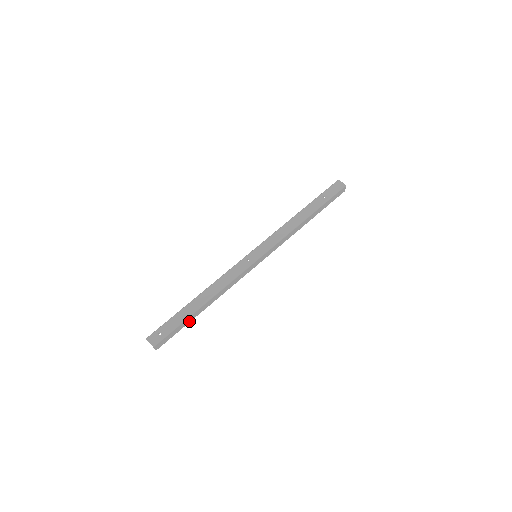
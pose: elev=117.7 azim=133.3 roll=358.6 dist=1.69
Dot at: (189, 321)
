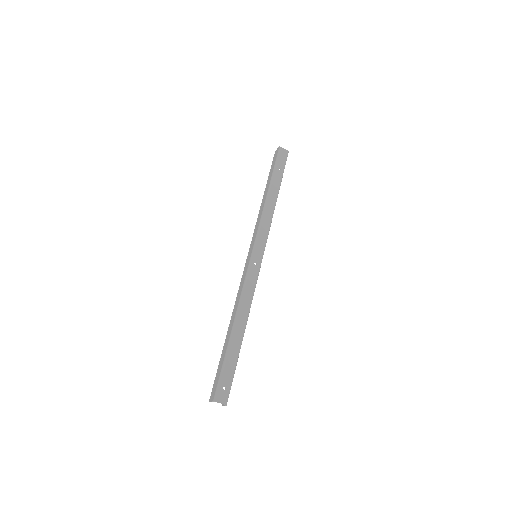
Dot at: occluded
